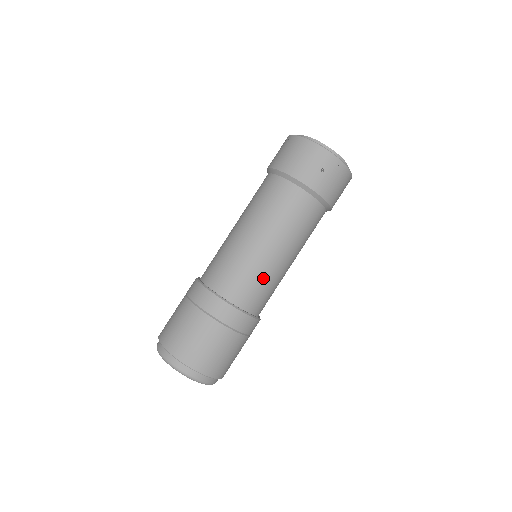
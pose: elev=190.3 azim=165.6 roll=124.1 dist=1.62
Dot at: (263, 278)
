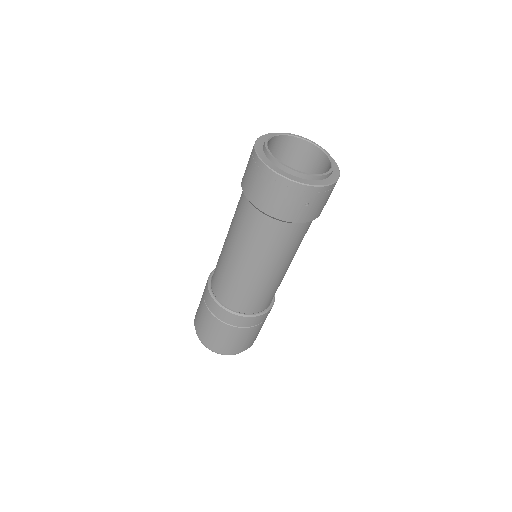
Dot at: (271, 289)
